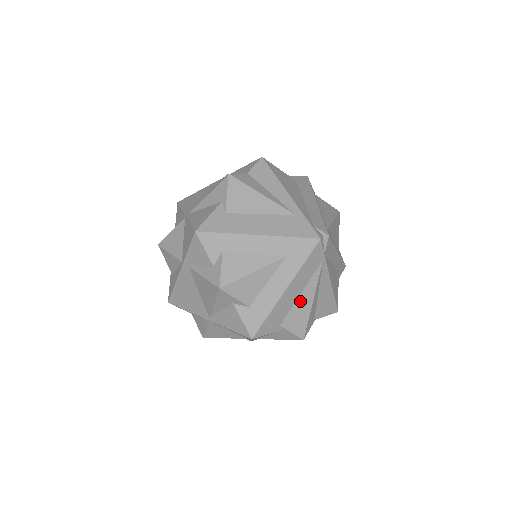
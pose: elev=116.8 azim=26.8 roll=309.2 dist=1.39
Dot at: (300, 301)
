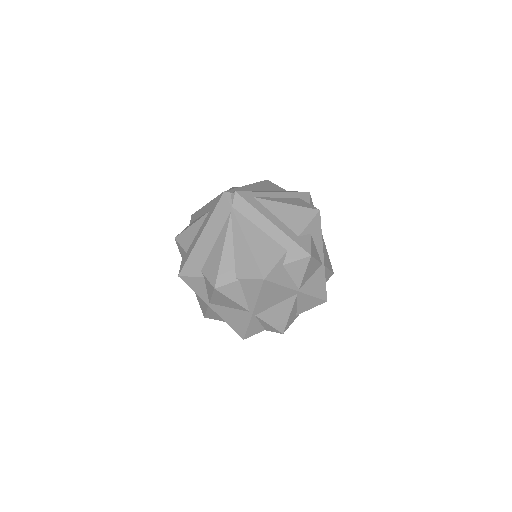
Dot at: (215, 249)
